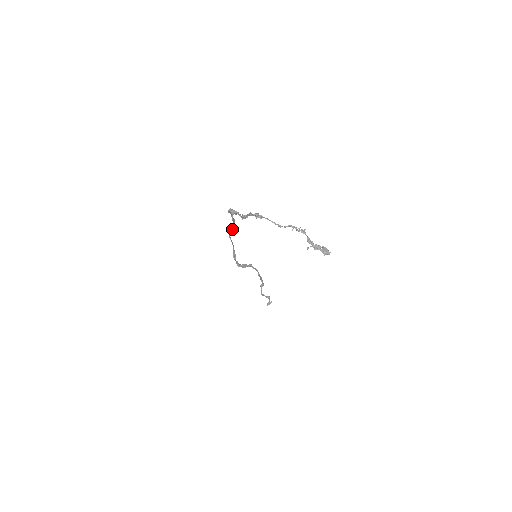
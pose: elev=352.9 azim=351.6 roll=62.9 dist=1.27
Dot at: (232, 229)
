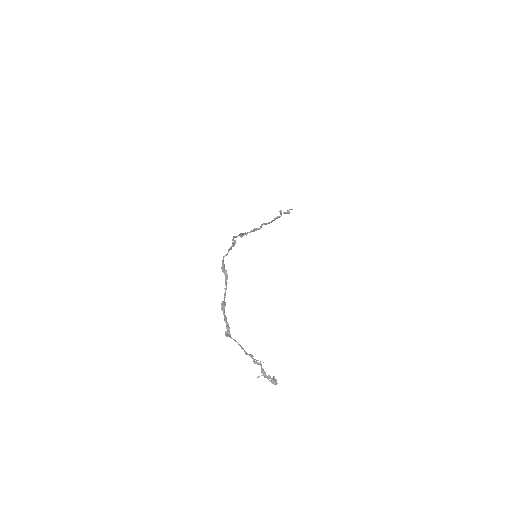
Dot at: (235, 240)
